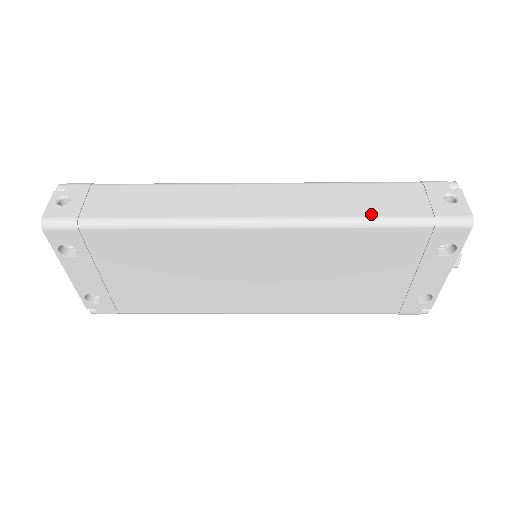
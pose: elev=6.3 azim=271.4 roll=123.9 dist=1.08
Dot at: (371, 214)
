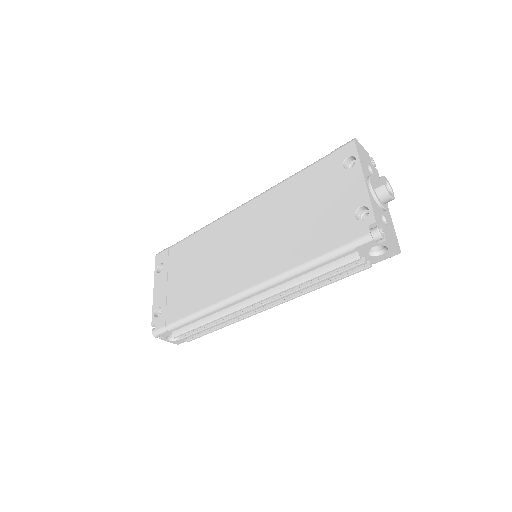
Dot at: occluded
